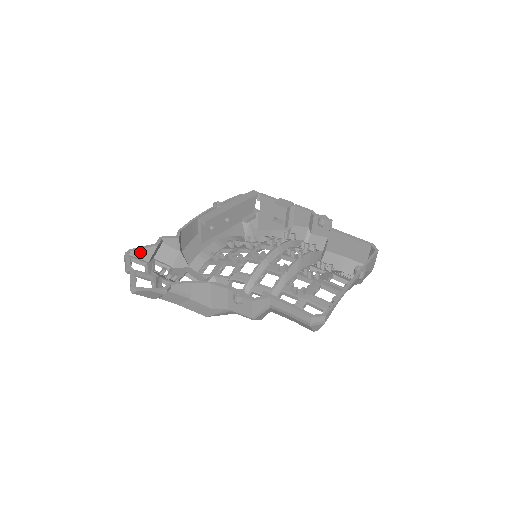
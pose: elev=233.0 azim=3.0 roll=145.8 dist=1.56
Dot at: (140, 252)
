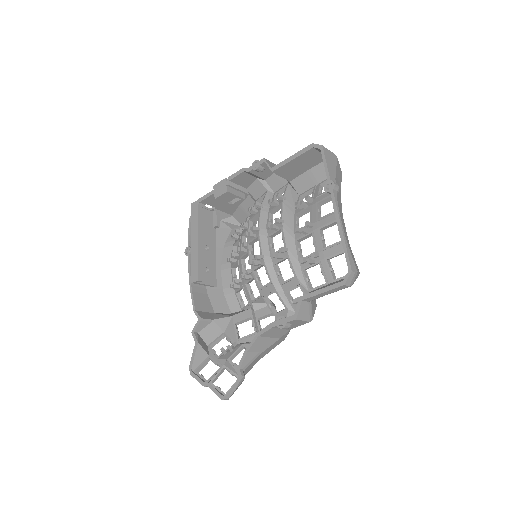
Dot at: (196, 360)
